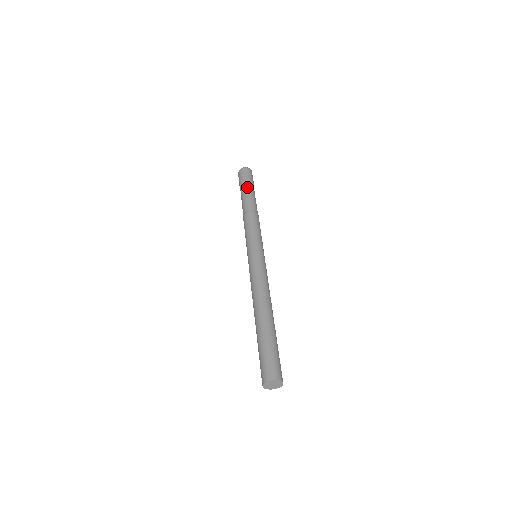
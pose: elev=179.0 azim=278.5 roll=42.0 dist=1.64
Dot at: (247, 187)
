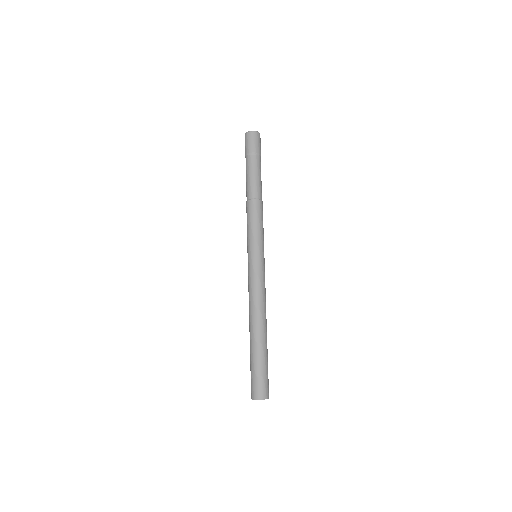
Dot at: (247, 165)
